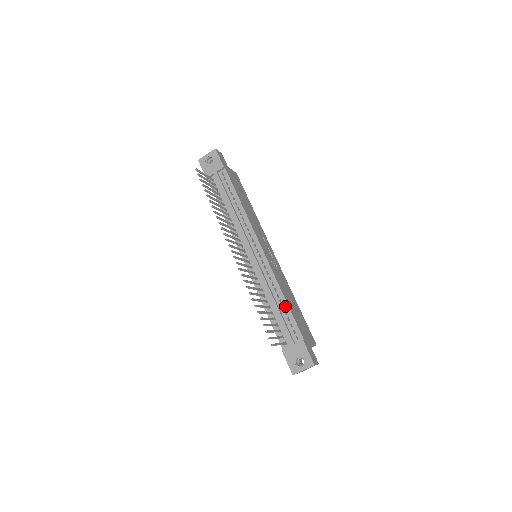
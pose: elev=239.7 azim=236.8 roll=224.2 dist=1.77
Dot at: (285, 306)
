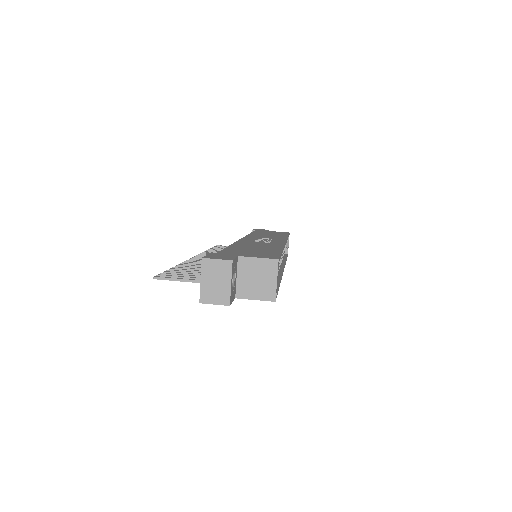
Dot at: occluded
